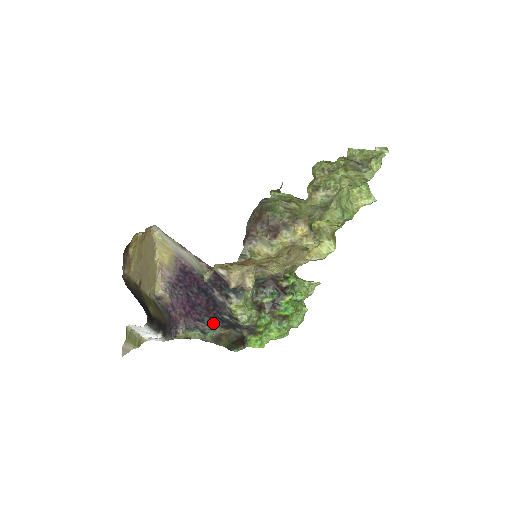
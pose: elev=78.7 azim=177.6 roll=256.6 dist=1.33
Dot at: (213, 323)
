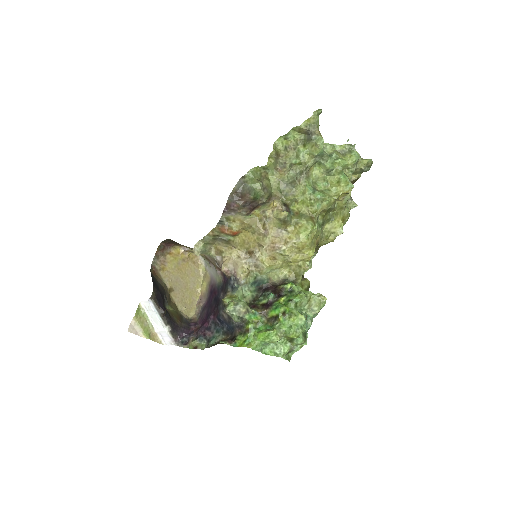
Dot at: (217, 330)
